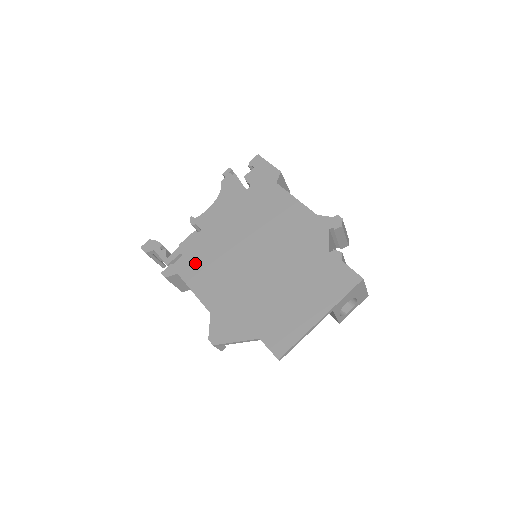
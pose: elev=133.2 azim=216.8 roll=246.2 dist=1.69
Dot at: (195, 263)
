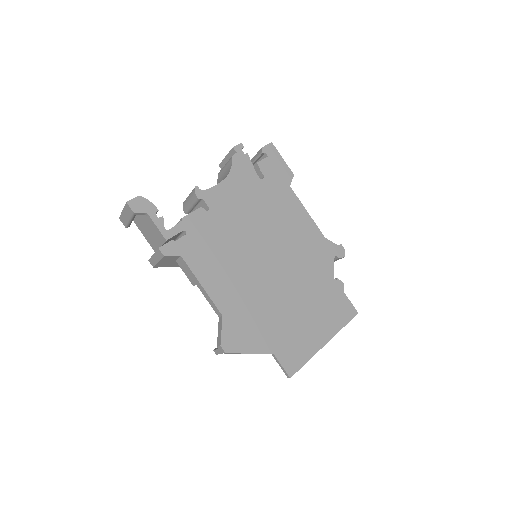
Dot at: (203, 249)
